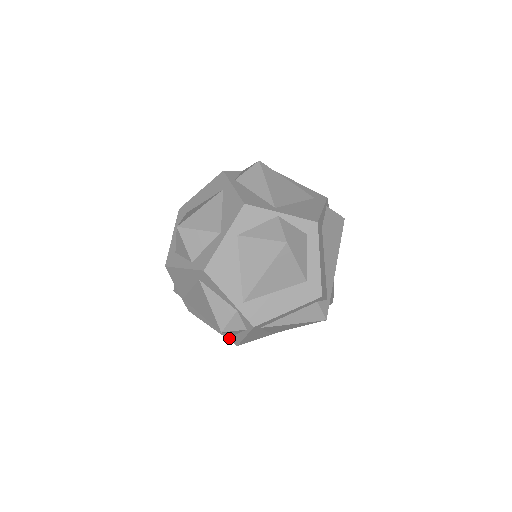
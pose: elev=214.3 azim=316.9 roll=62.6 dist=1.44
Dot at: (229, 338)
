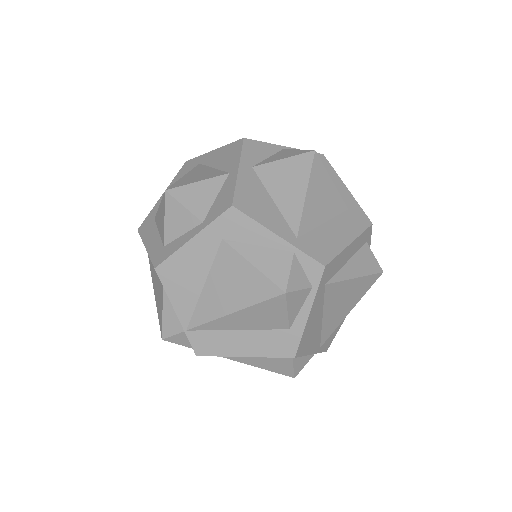
Dot at: (278, 351)
